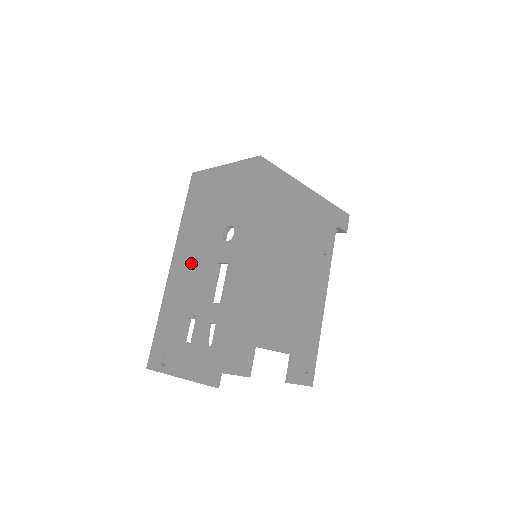
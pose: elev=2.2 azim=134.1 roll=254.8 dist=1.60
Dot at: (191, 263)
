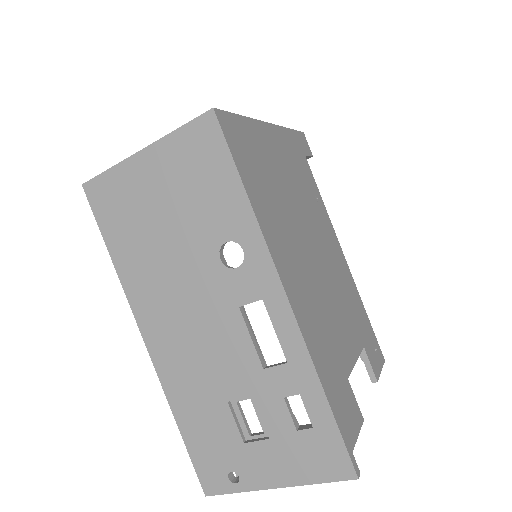
Dot at: (185, 324)
